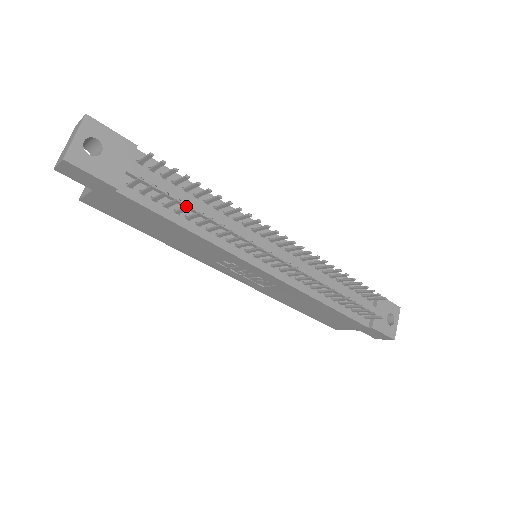
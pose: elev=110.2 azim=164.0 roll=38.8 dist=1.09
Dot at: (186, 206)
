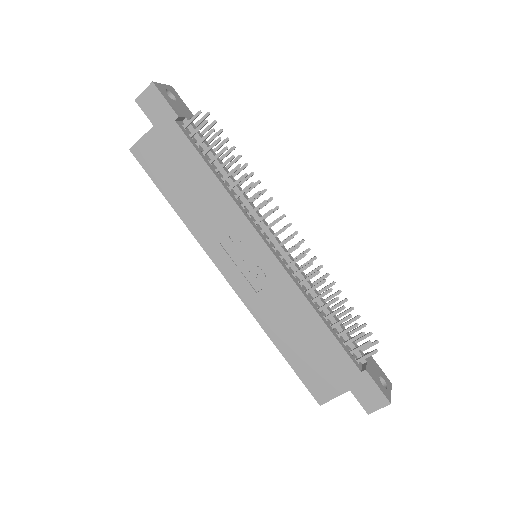
Dot at: (223, 149)
